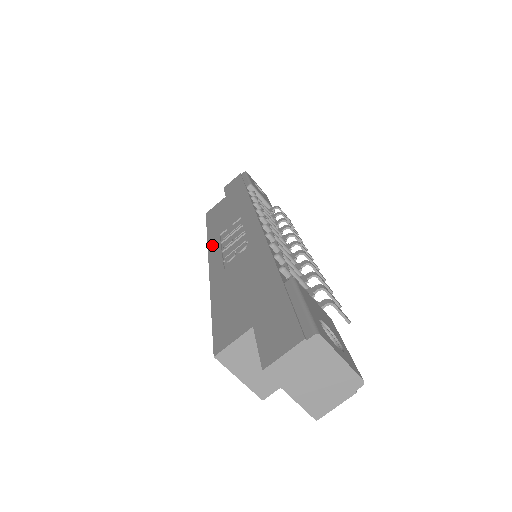
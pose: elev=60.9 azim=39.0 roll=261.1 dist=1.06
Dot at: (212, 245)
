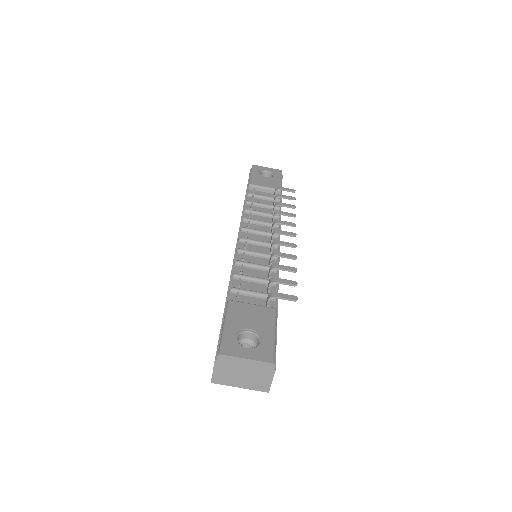
Dot at: occluded
